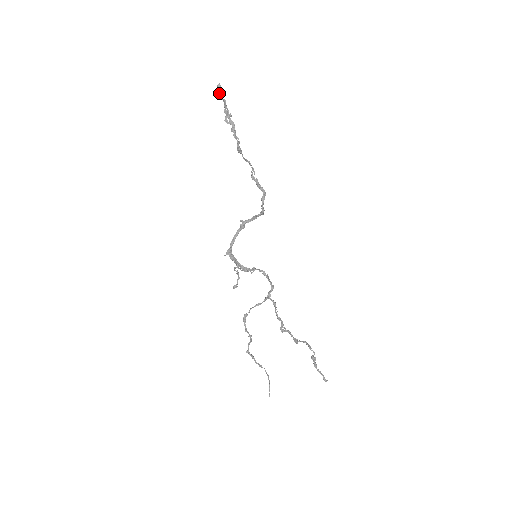
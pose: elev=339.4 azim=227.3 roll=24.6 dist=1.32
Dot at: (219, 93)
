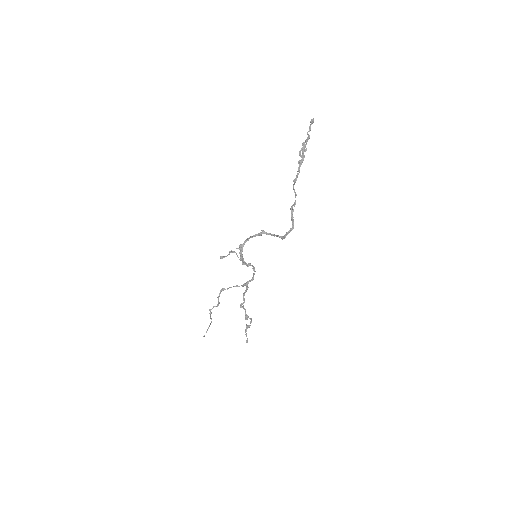
Dot at: (309, 126)
